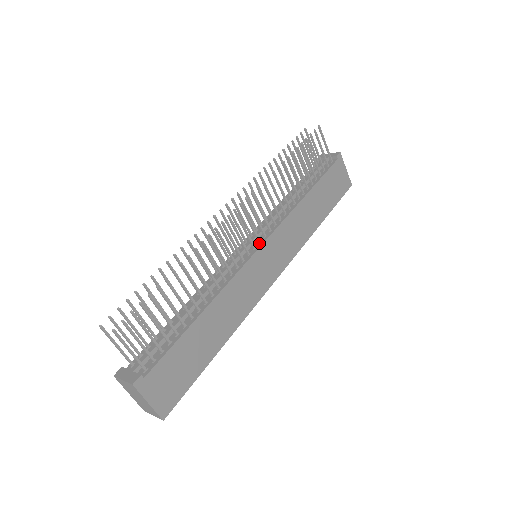
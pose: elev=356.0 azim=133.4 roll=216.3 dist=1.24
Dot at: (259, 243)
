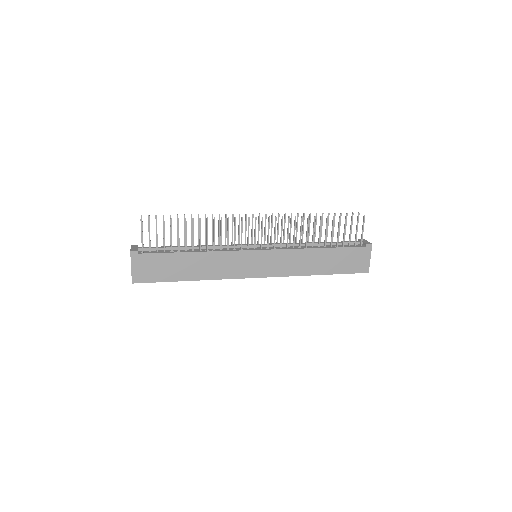
Dot at: (260, 249)
